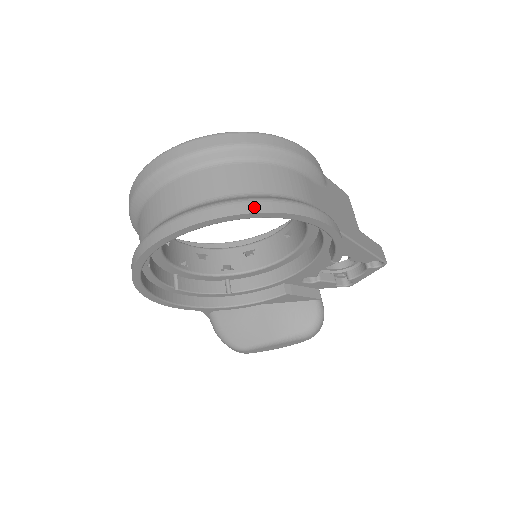
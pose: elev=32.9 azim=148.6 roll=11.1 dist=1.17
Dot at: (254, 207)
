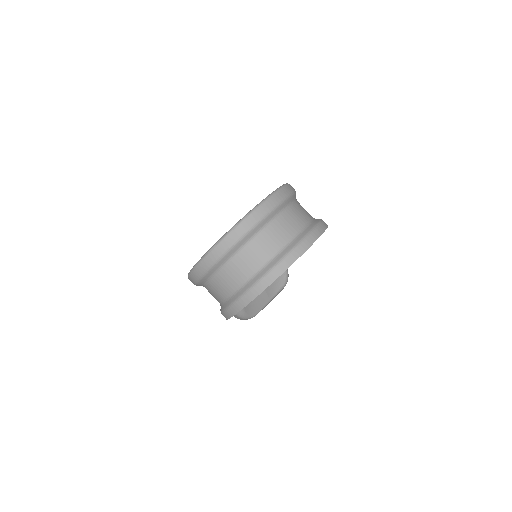
Dot at: (312, 238)
